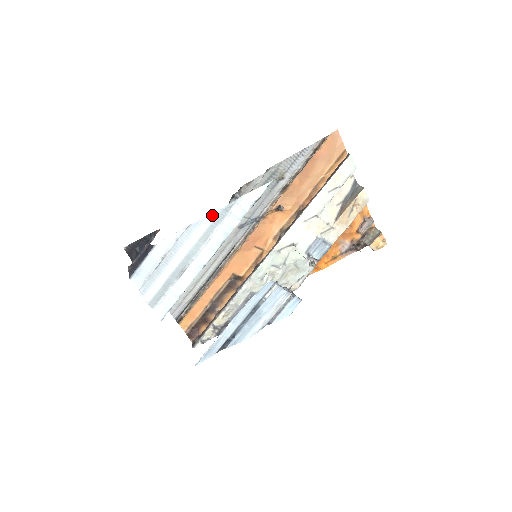
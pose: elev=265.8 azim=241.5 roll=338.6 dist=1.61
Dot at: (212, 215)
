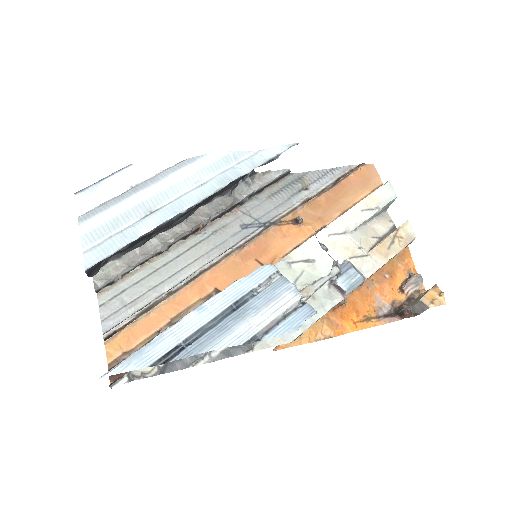
Dot at: (215, 154)
